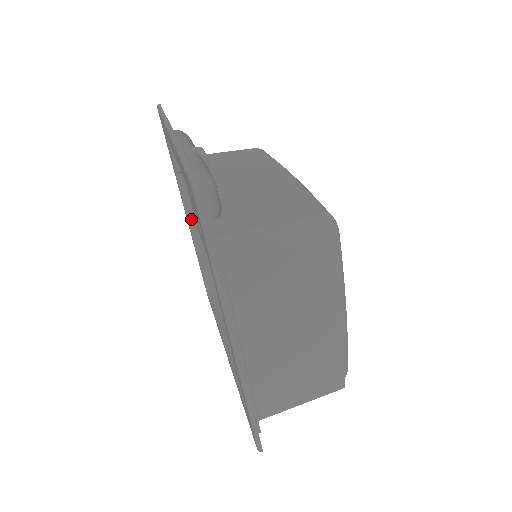
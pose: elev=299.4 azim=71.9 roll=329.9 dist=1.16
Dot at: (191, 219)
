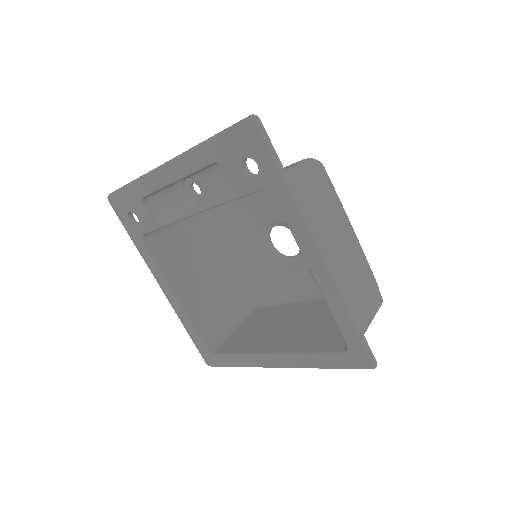
Dot at: (171, 284)
